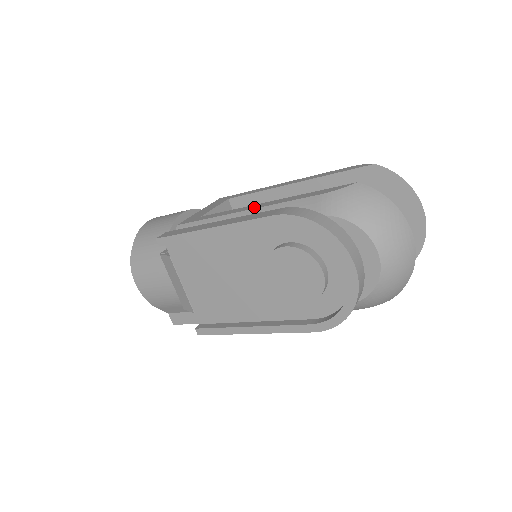
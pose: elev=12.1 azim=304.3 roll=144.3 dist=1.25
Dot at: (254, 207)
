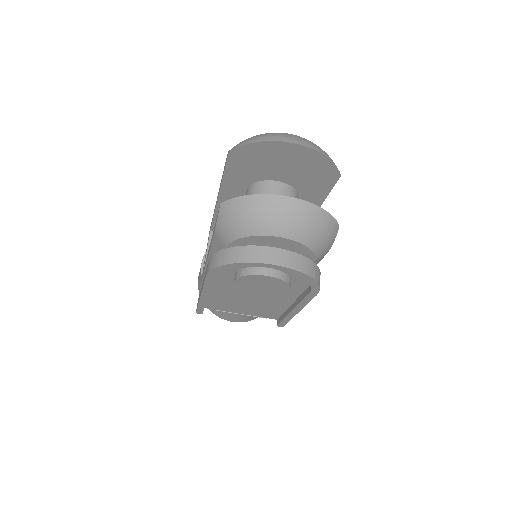
Dot at: occluded
